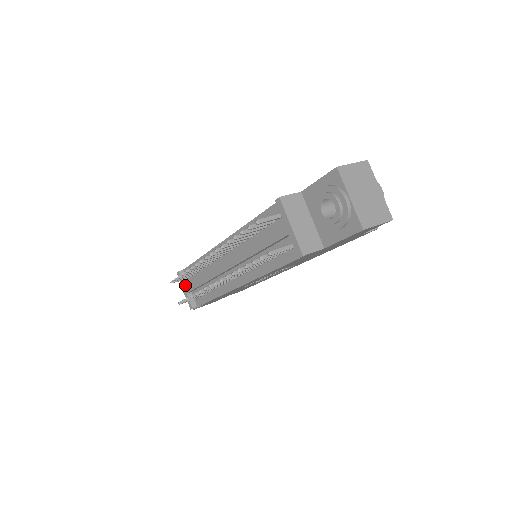
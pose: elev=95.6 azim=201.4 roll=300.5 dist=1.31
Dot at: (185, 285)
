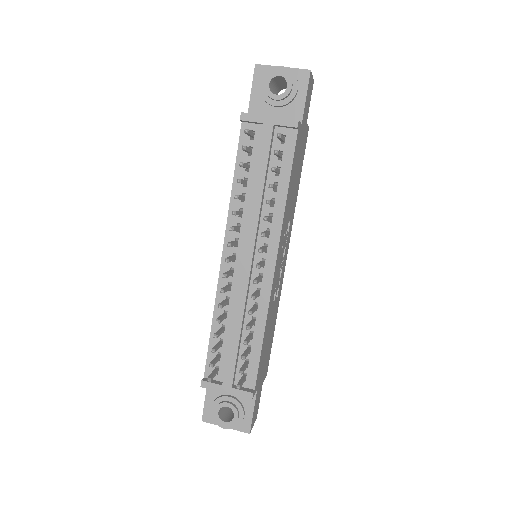
Dot at: (221, 384)
